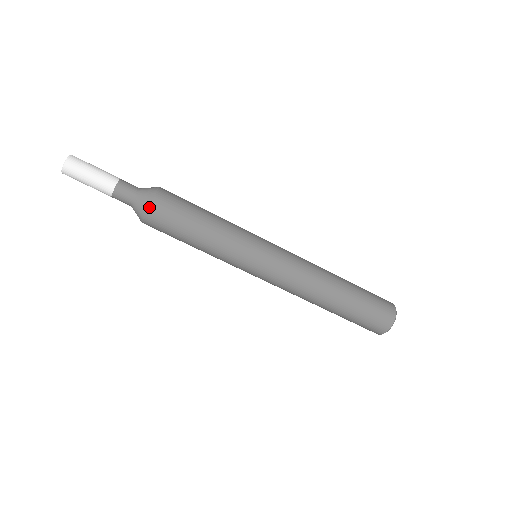
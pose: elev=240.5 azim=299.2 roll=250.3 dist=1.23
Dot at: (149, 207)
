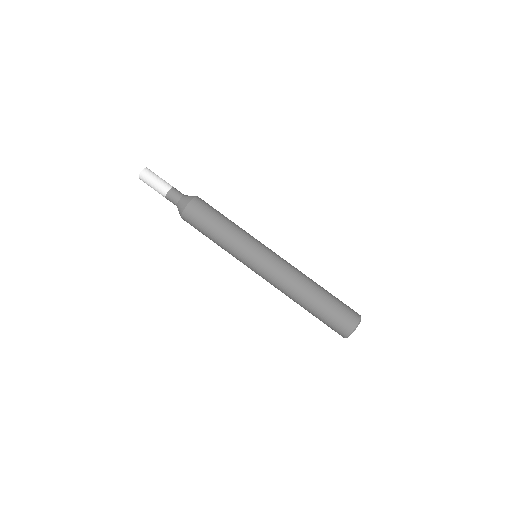
Dot at: (189, 202)
